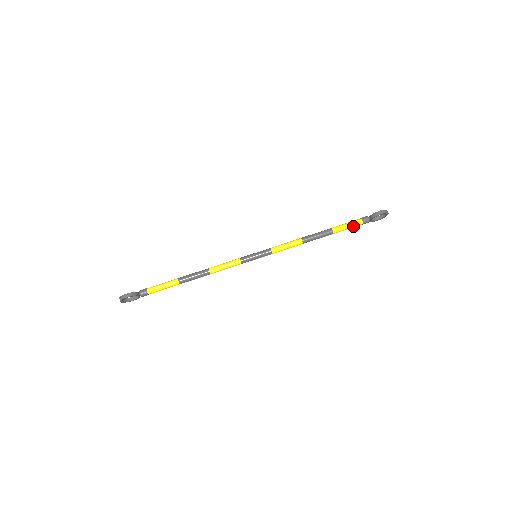
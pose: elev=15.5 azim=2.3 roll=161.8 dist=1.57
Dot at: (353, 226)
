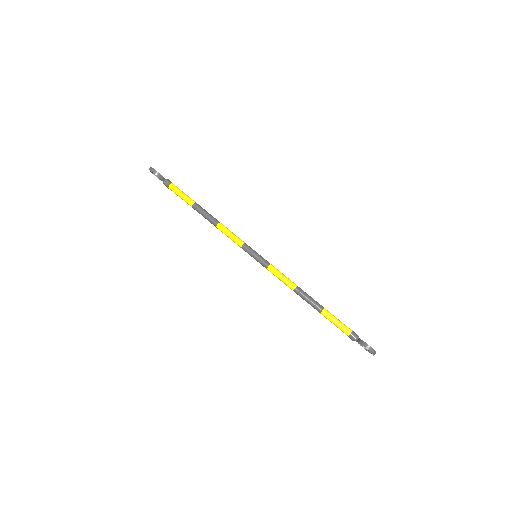
Dot at: (339, 328)
